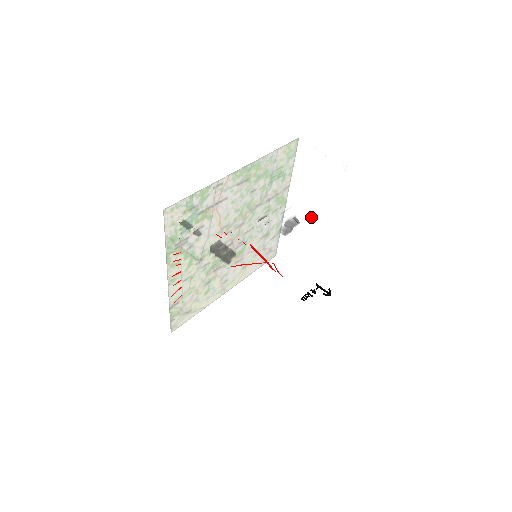
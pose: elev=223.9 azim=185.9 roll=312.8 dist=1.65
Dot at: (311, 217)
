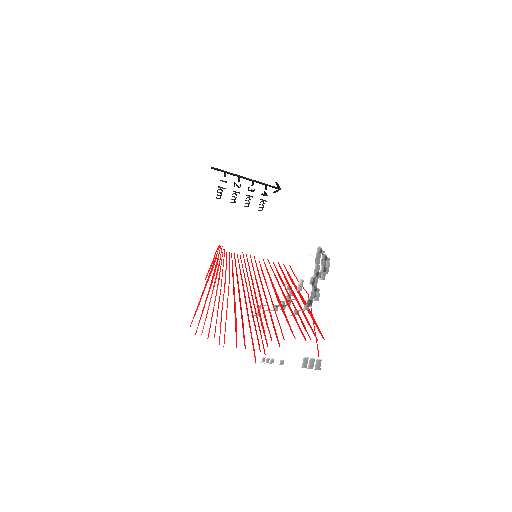
Dot at: occluded
